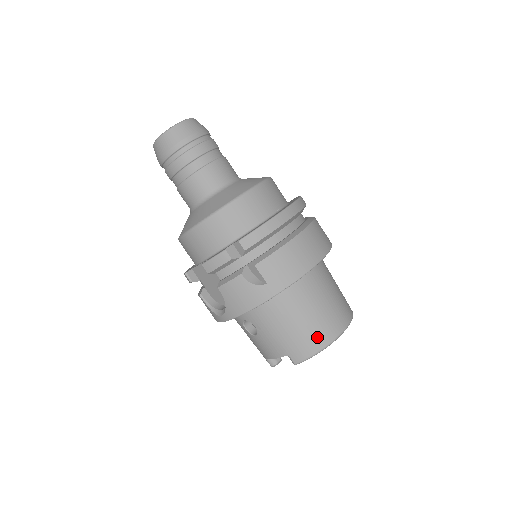
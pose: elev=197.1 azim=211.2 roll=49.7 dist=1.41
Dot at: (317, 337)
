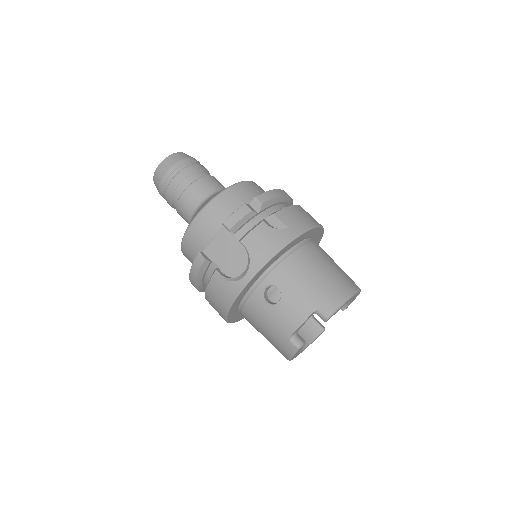
Dot at: (340, 286)
